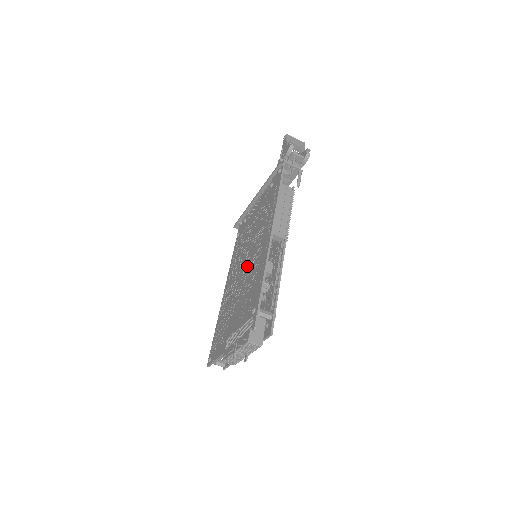
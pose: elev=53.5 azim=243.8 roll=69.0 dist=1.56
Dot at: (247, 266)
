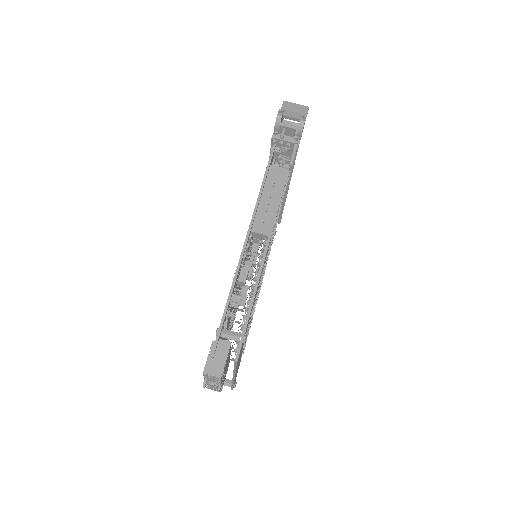
Dot at: occluded
